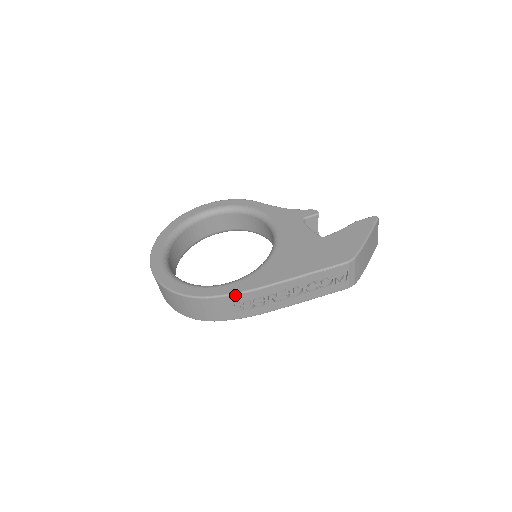
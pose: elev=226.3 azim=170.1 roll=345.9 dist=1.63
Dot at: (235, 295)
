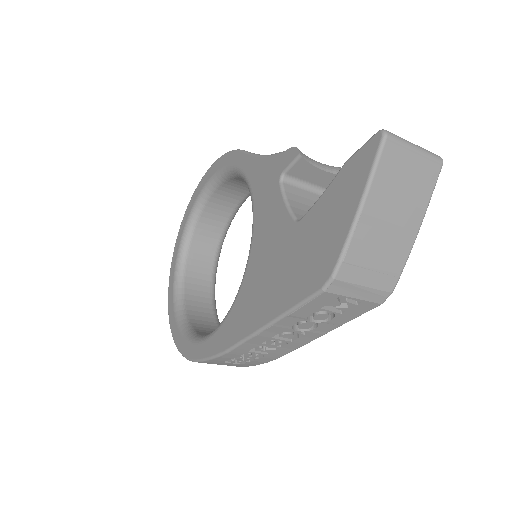
Dot at: (213, 359)
